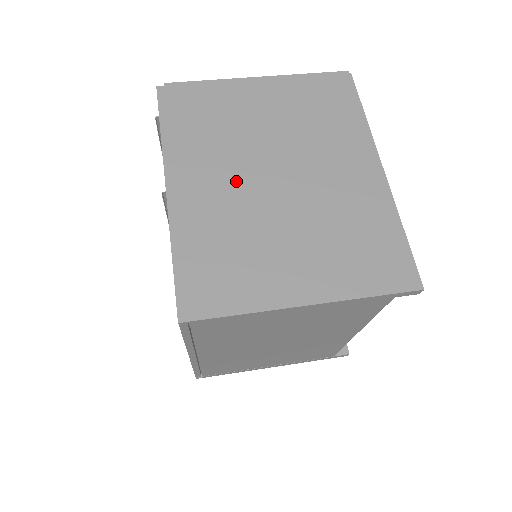
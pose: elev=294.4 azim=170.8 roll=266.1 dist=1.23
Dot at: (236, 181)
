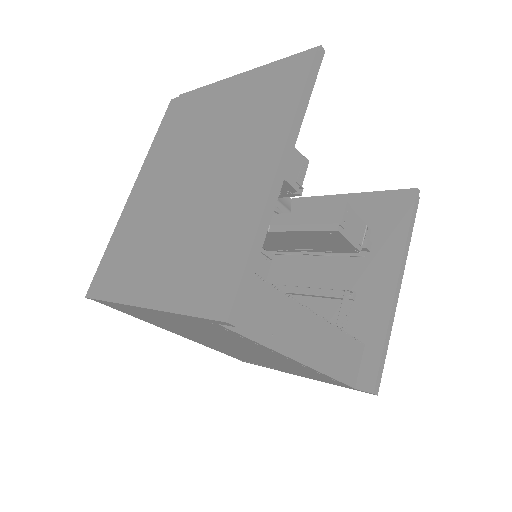
Dot at: (167, 184)
